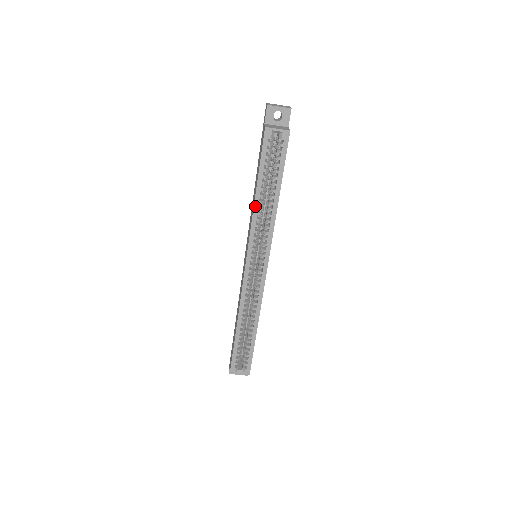
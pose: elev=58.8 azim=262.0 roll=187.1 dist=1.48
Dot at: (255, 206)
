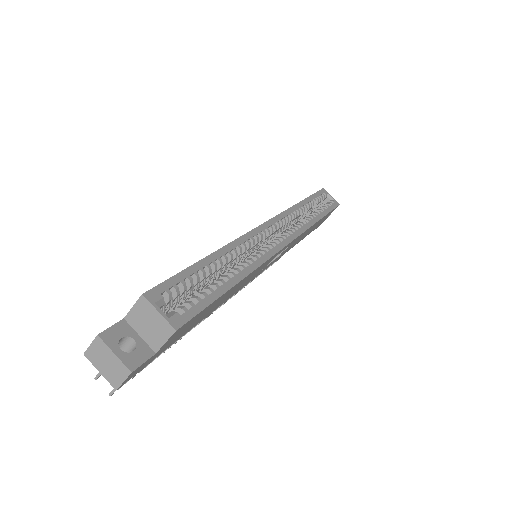
Dot at: (298, 205)
